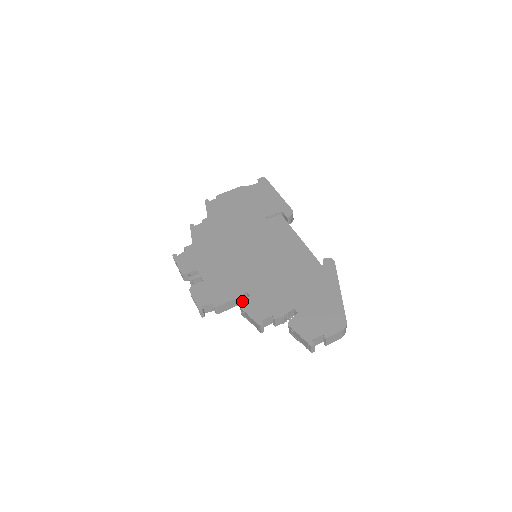
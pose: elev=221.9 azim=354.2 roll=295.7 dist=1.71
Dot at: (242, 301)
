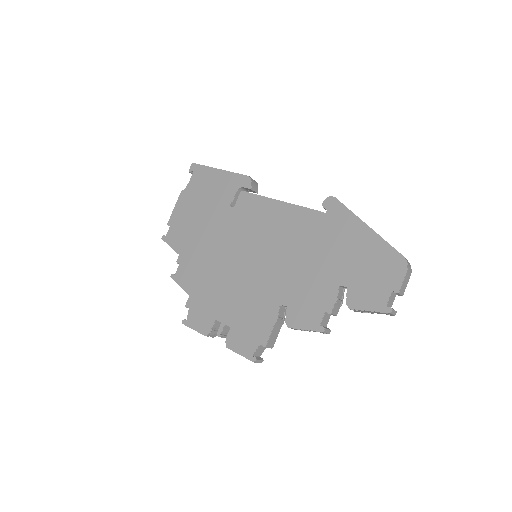
Dot at: (283, 315)
